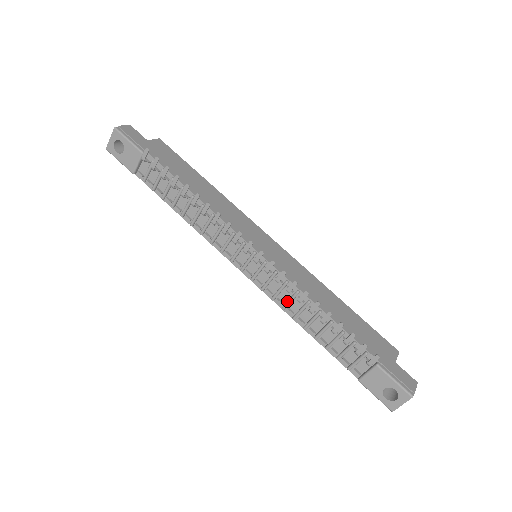
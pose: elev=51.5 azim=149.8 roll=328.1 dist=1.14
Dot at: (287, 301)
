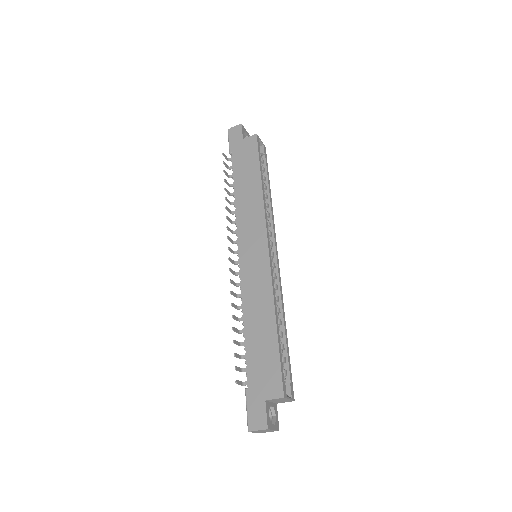
Dot at: occluded
